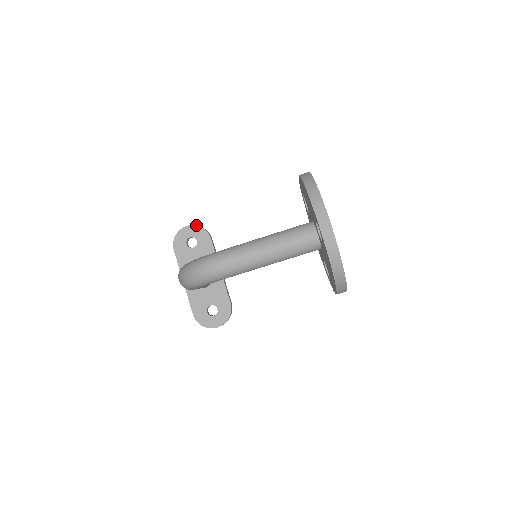
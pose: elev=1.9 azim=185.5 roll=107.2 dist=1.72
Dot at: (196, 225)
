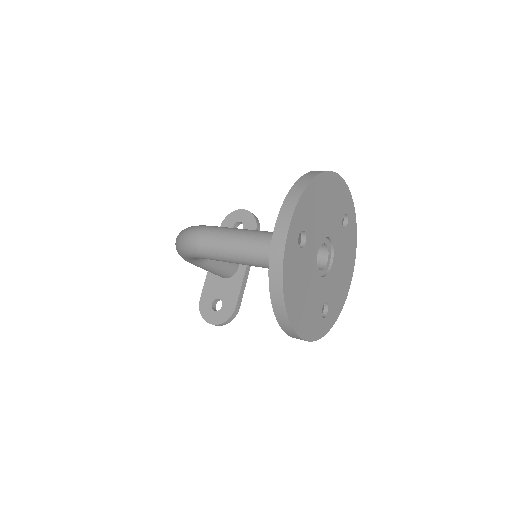
Dot at: occluded
